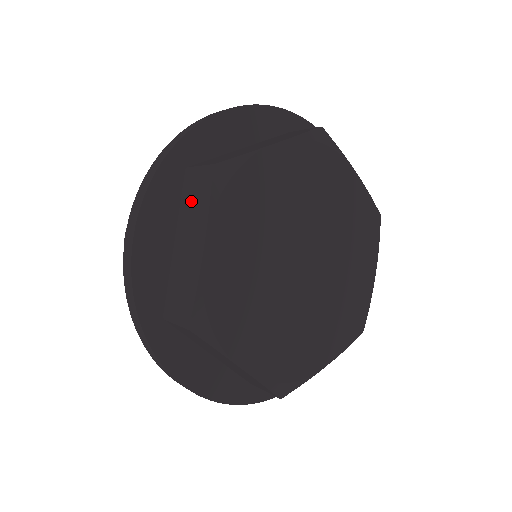
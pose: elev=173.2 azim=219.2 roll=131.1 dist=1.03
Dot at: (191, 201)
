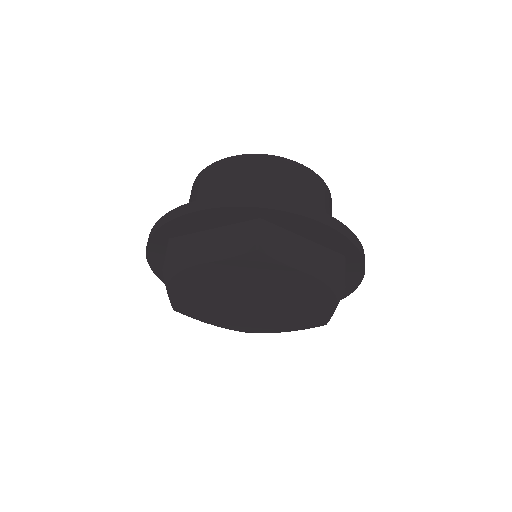
Dot at: (236, 236)
